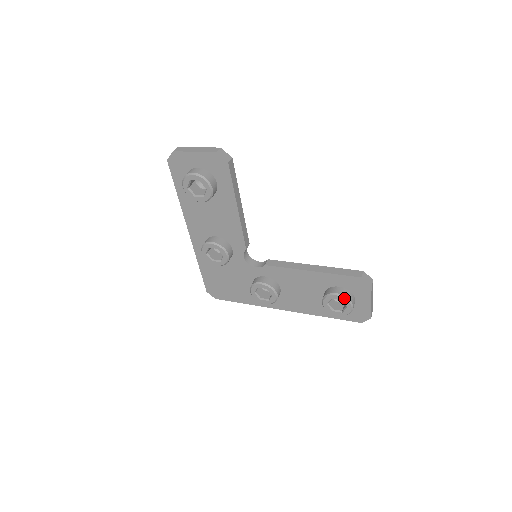
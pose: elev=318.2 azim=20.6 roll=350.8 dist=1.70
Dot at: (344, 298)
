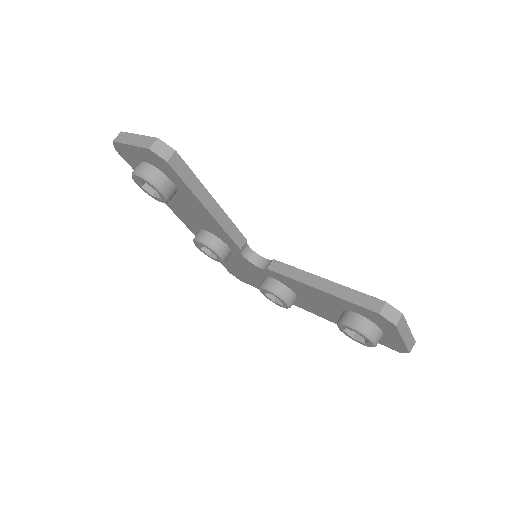
Dot at: (359, 332)
